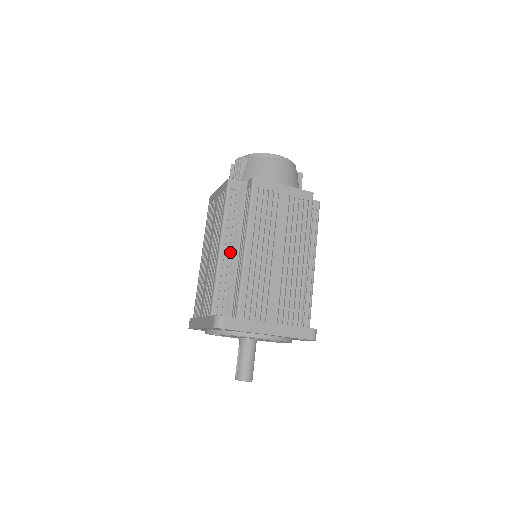
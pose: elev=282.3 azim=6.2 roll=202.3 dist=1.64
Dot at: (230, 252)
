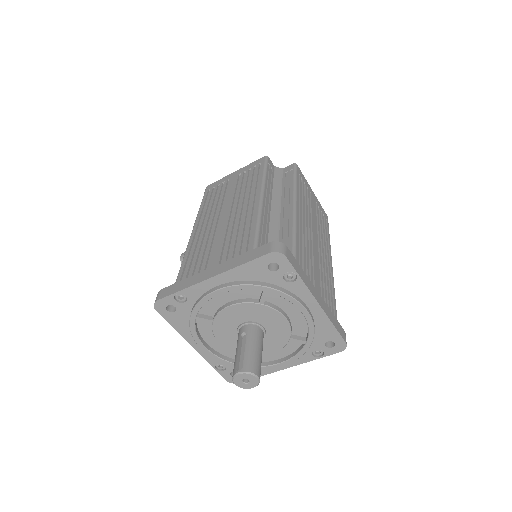
Dot at: (269, 209)
